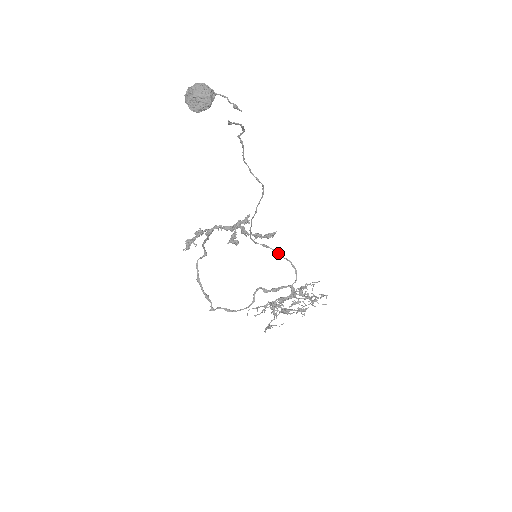
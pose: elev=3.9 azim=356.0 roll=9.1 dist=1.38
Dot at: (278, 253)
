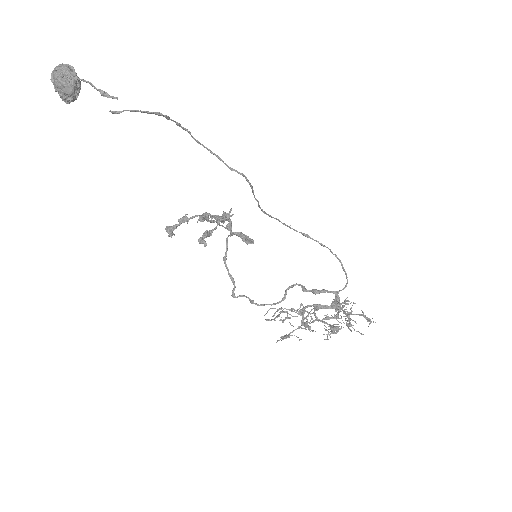
Dot at: (326, 247)
